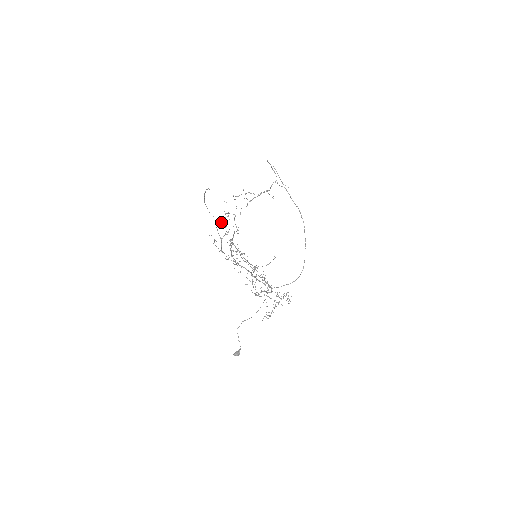
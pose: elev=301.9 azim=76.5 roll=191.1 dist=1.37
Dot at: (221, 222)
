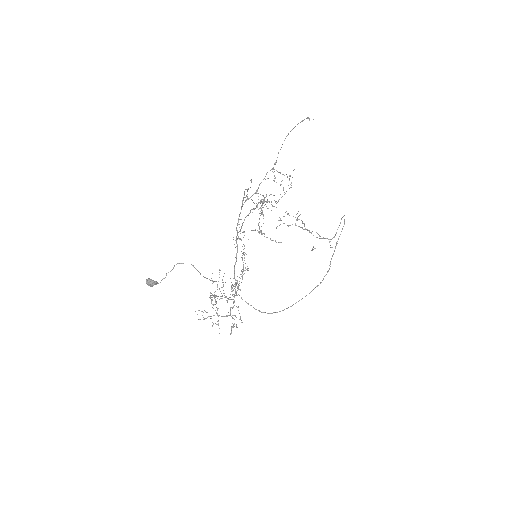
Dot at: occluded
